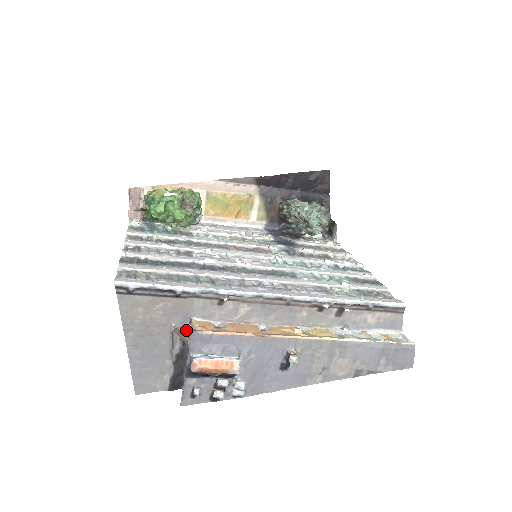
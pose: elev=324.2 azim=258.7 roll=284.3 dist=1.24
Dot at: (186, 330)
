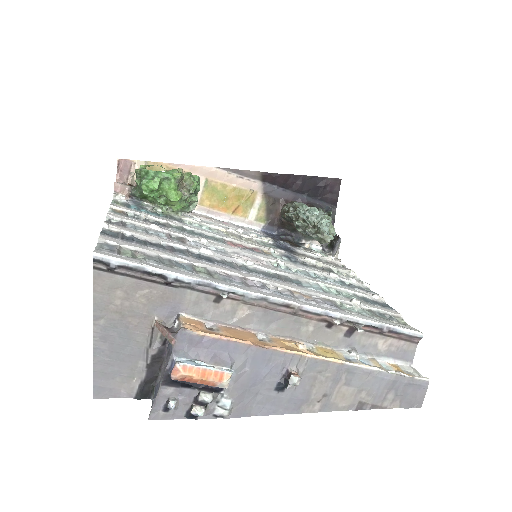
Dot at: (171, 327)
